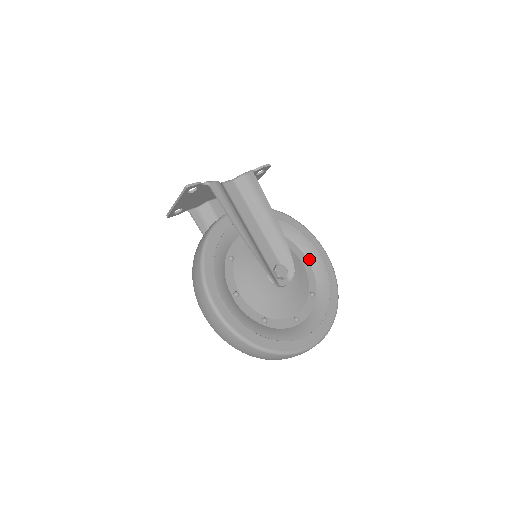
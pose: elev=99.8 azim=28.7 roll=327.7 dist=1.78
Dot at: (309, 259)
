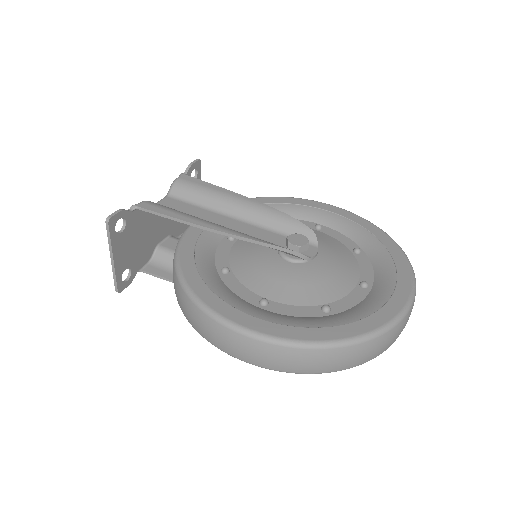
Dot at: (320, 222)
